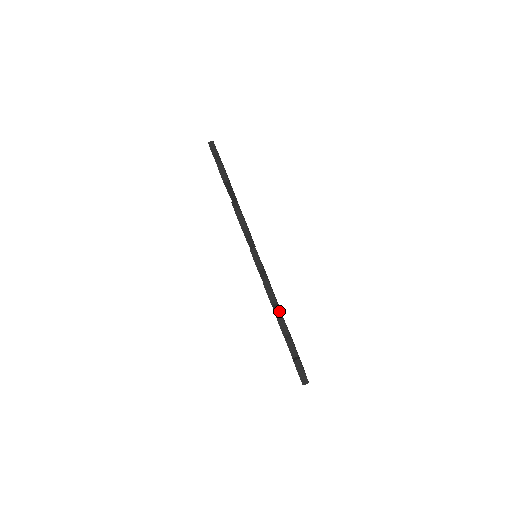
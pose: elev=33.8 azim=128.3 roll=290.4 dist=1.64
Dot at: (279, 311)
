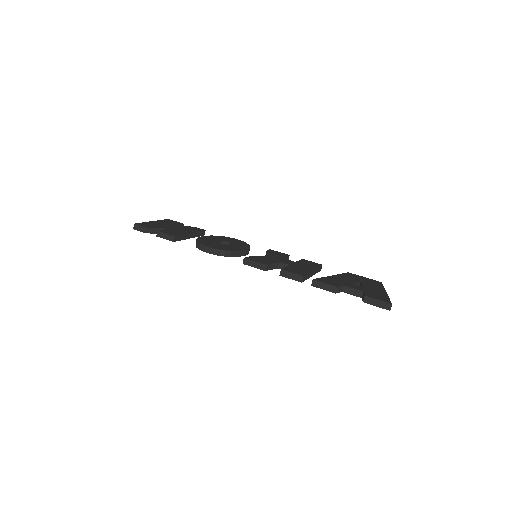
Dot at: (319, 268)
